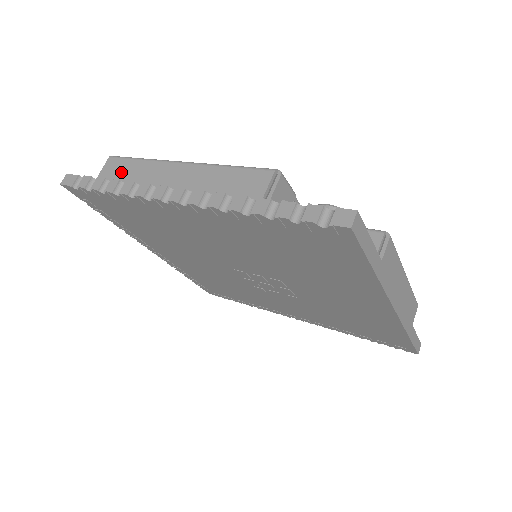
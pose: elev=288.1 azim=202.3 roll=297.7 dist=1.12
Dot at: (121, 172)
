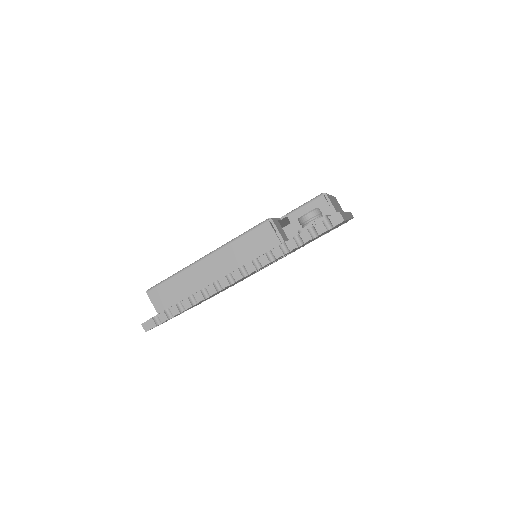
Dot at: (170, 293)
